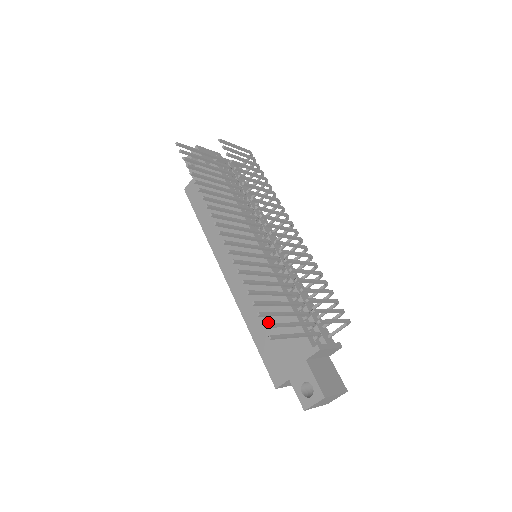
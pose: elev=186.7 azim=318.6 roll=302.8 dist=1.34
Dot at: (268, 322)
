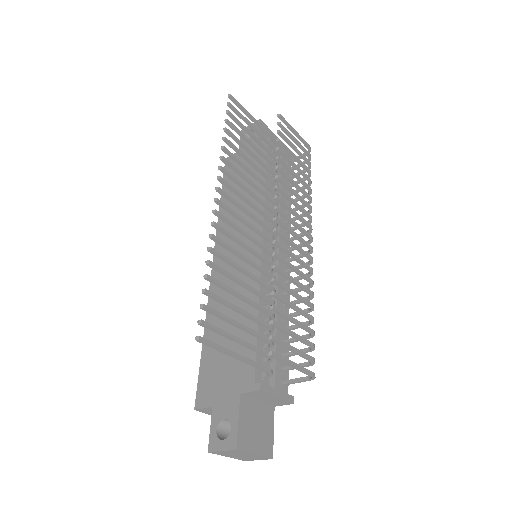
Dot at: (226, 331)
